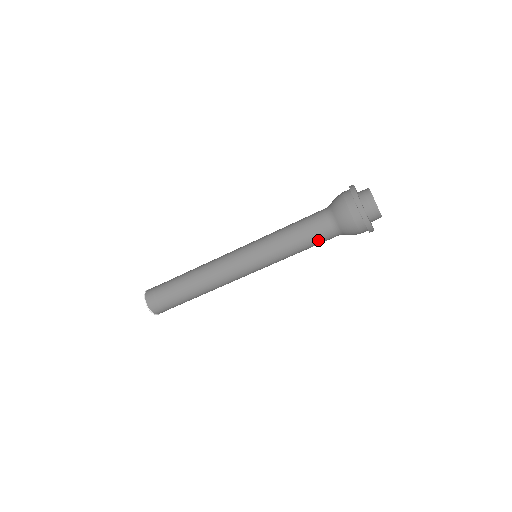
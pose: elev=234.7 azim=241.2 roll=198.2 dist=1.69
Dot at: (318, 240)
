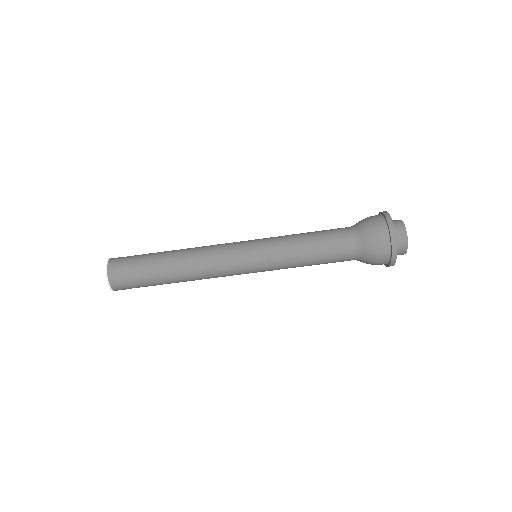
Dot at: (333, 247)
